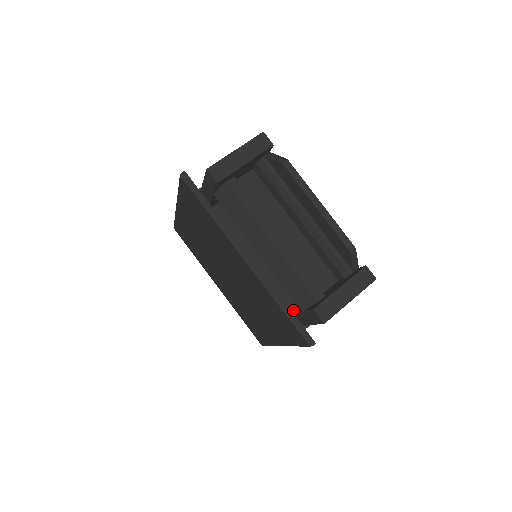
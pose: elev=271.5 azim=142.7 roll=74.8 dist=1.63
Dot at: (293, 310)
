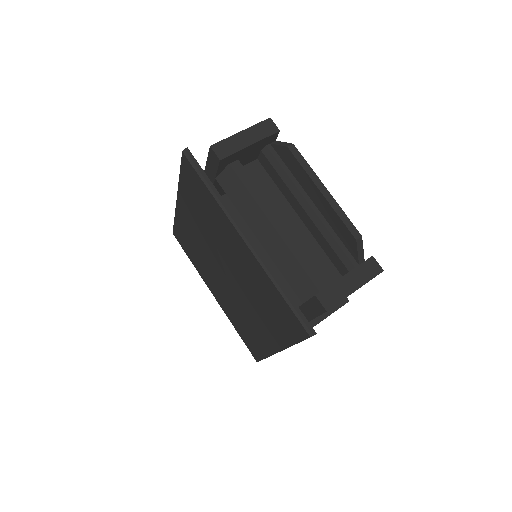
Dot at: occluded
